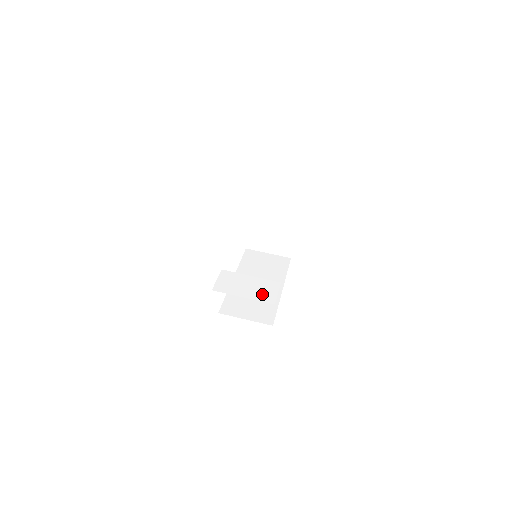
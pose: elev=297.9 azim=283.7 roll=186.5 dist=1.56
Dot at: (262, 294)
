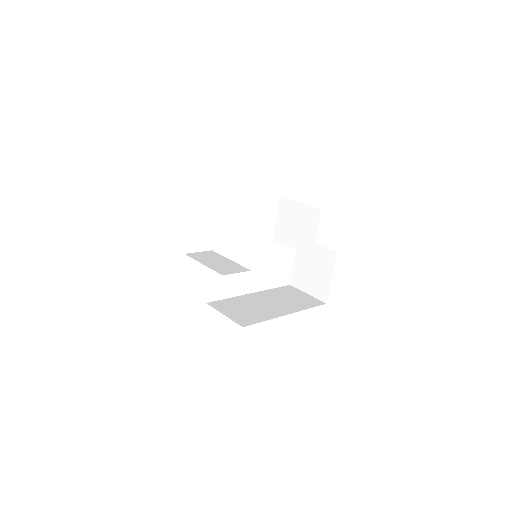
Dot at: (222, 268)
